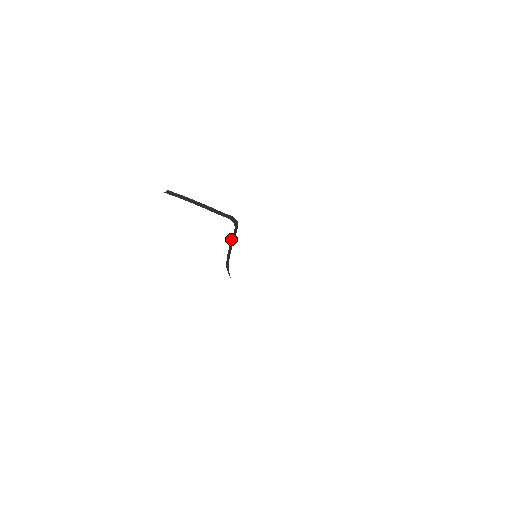
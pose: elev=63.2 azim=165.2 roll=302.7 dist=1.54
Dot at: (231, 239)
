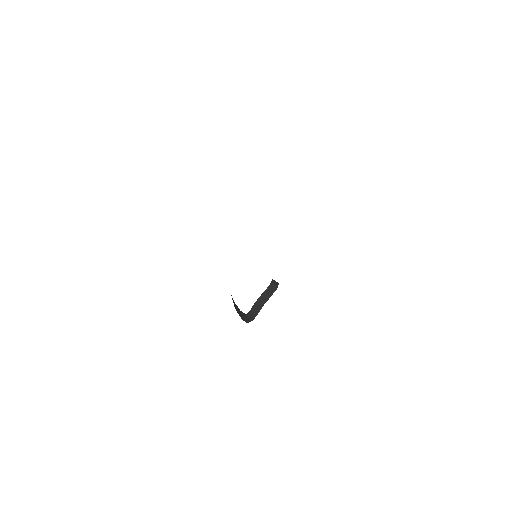
Dot at: (264, 292)
